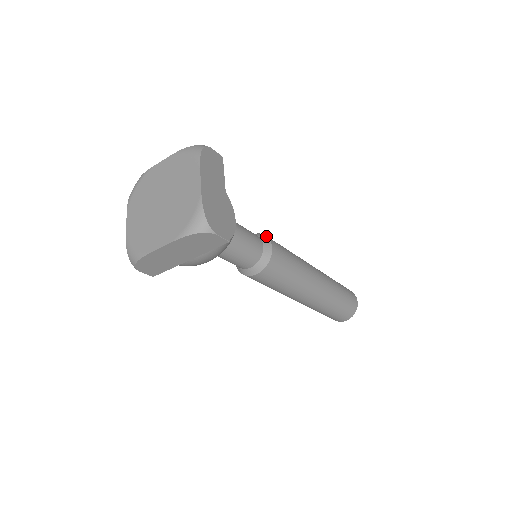
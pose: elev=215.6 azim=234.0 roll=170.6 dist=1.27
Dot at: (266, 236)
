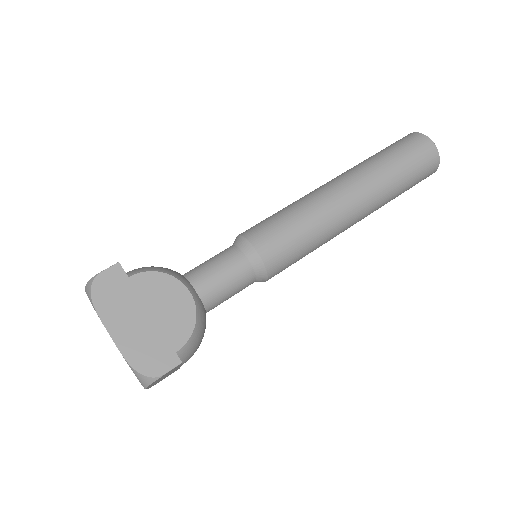
Dot at: (245, 239)
